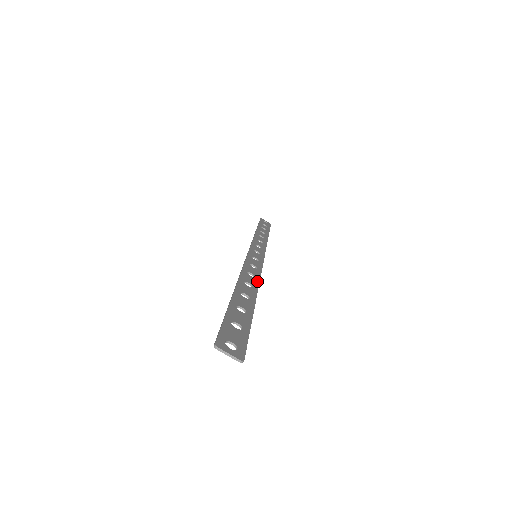
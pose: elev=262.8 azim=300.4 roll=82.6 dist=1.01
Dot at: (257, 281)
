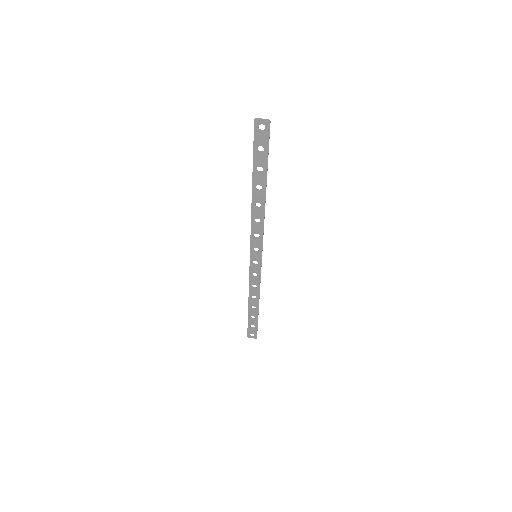
Dot at: (263, 216)
